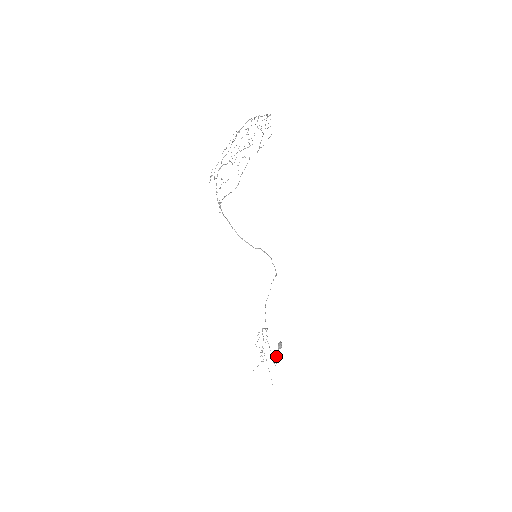
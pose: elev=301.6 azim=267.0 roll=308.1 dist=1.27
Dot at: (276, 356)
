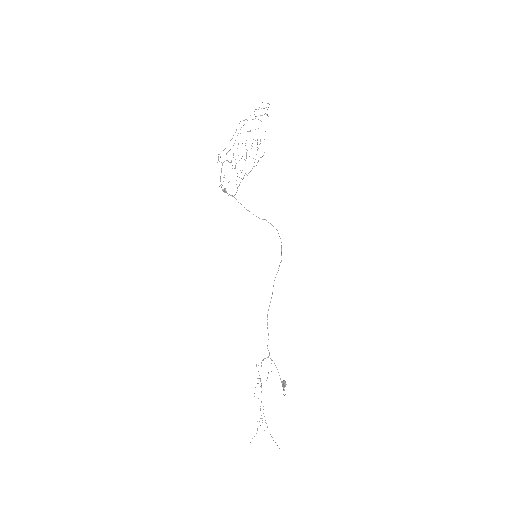
Dot at: occluded
